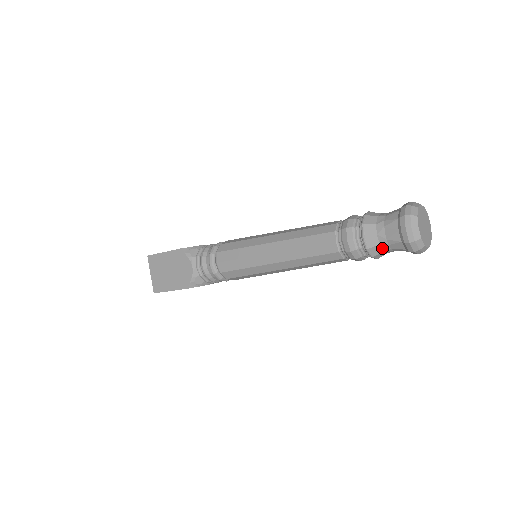
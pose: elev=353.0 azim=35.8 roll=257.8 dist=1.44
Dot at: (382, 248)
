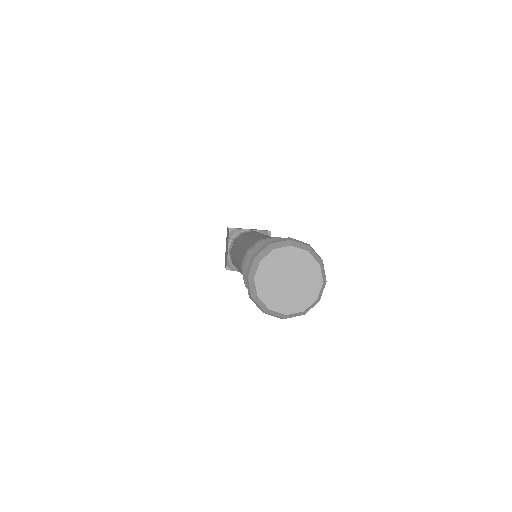
Dot at: occluded
